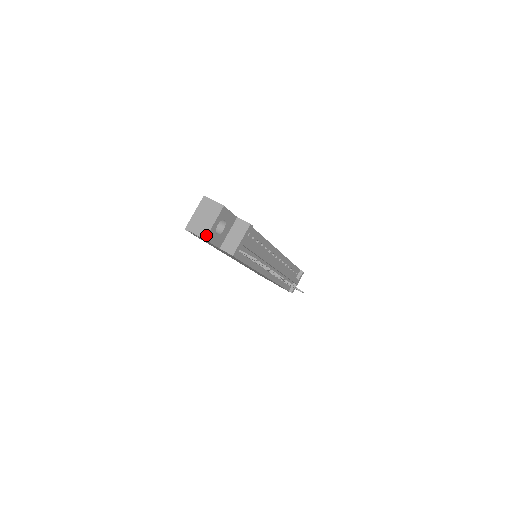
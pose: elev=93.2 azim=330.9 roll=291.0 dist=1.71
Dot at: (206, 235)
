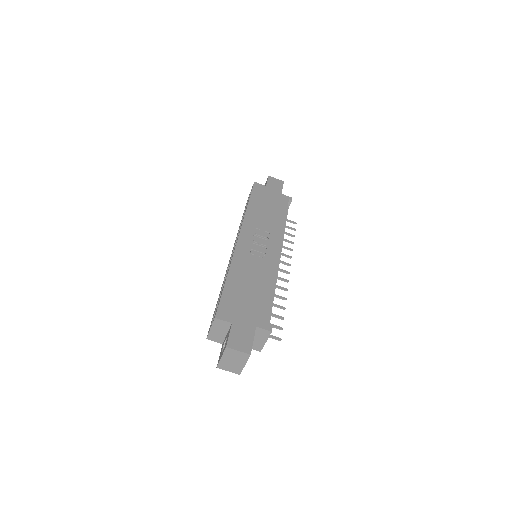
Dot at: (240, 373)
